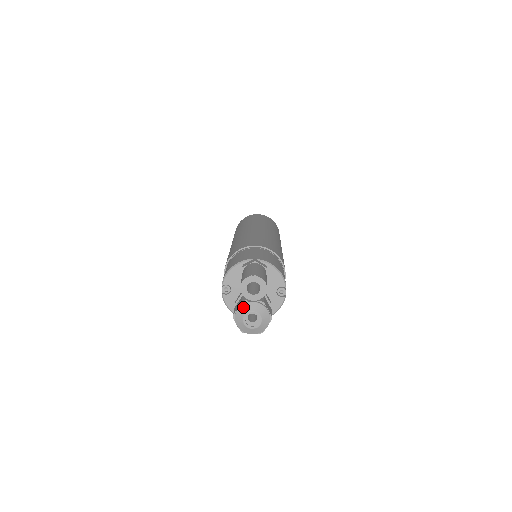
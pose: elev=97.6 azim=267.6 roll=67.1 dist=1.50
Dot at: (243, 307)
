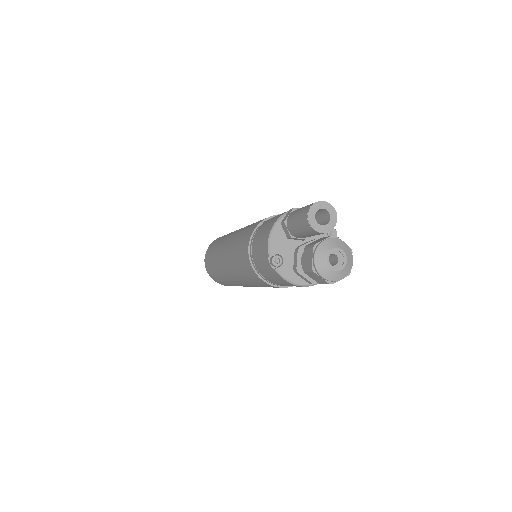
Dot at: (319, 251)
